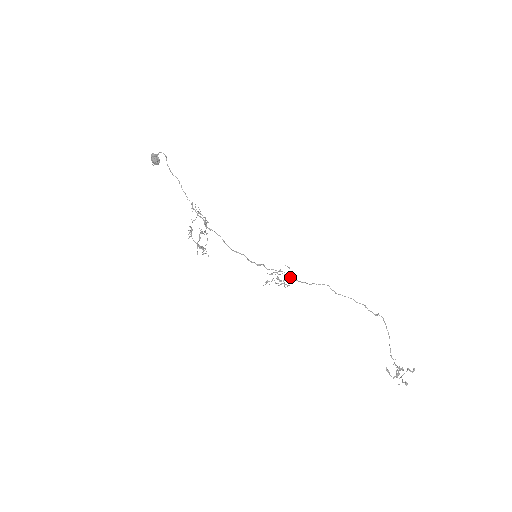
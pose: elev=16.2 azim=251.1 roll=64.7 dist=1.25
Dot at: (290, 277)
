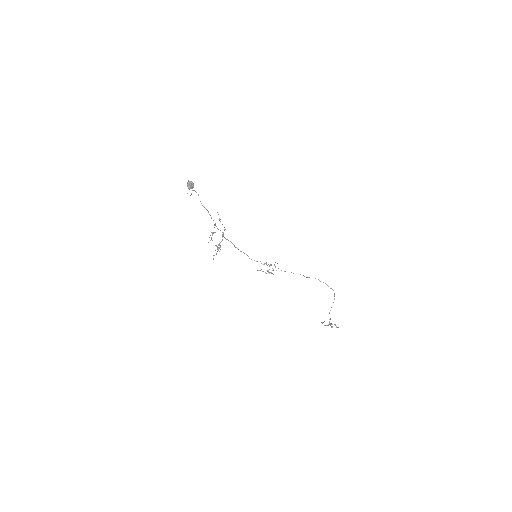
Dot at: occluded
